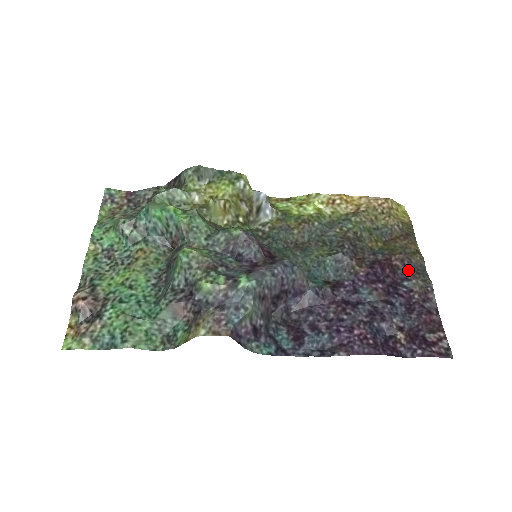
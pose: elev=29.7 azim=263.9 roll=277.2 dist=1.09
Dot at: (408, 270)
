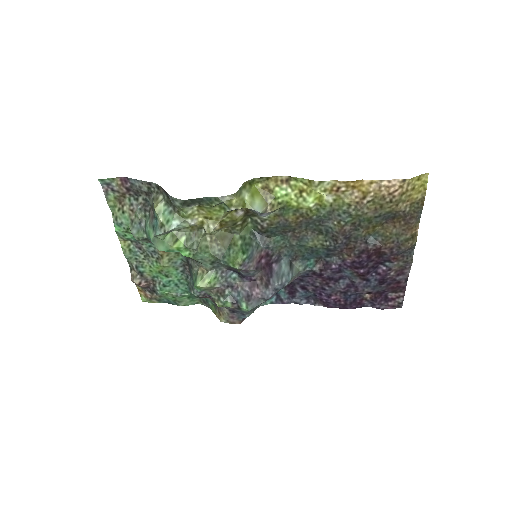
Dot at: (394, 256)
